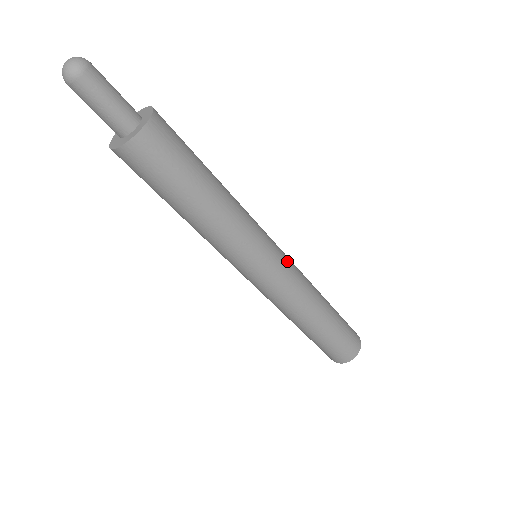
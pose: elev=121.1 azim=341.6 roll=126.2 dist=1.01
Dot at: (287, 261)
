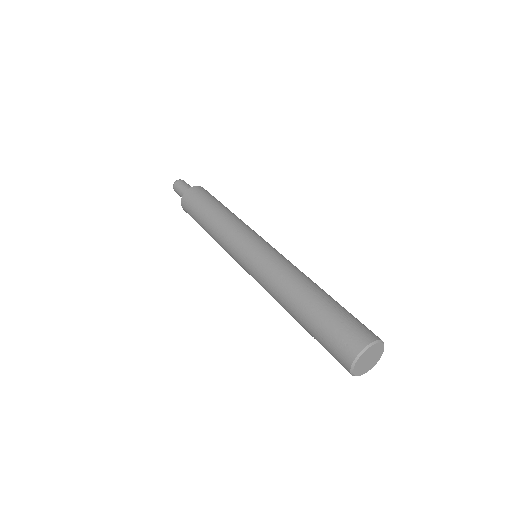
Dot at: (275, 250)
